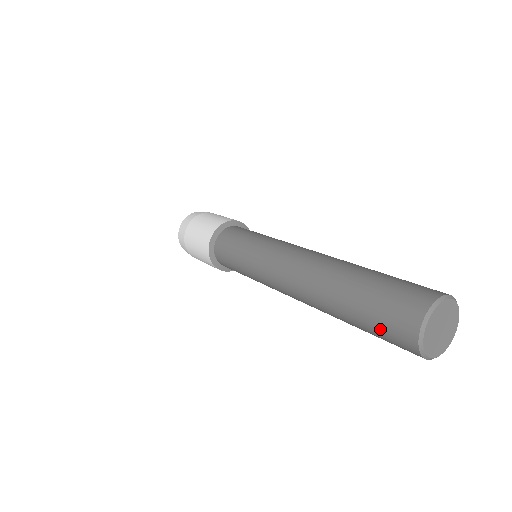
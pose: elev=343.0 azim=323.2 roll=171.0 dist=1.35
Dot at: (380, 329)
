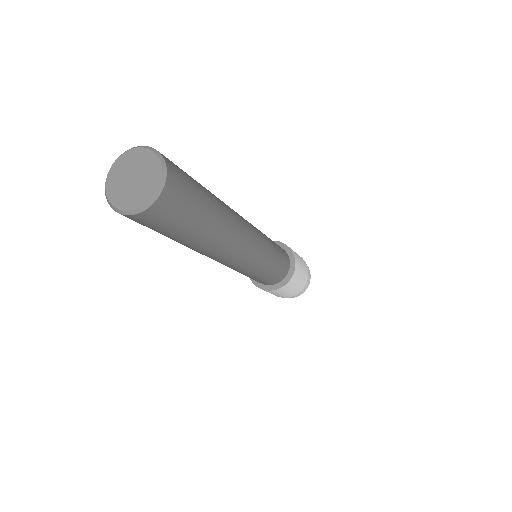
Dot at: occluded
